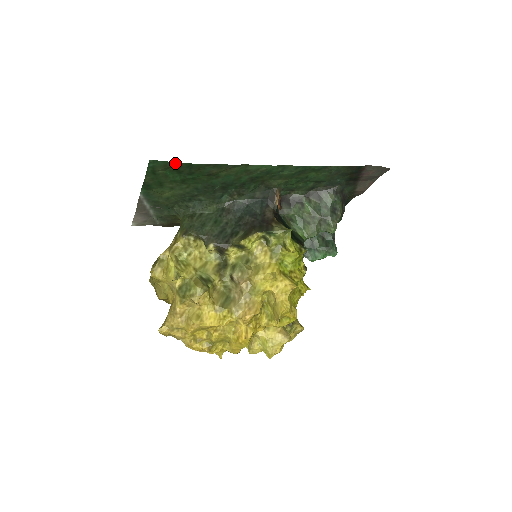
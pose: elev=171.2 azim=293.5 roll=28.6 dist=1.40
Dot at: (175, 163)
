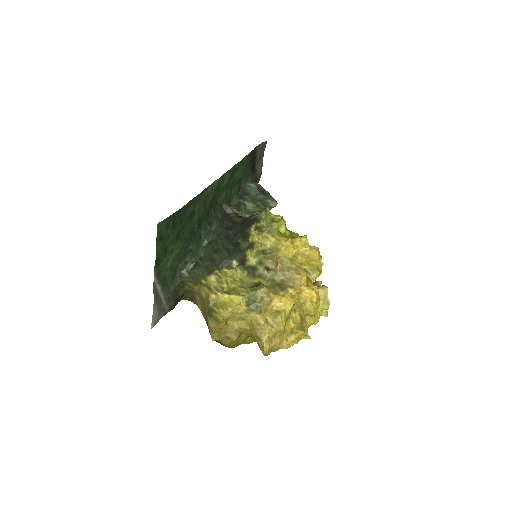
Dot at: (171, 216)
